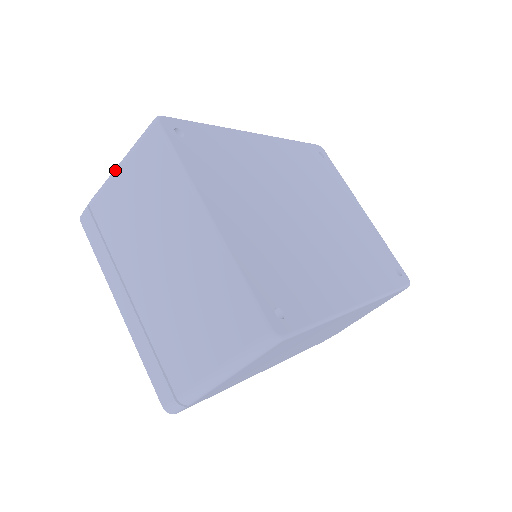
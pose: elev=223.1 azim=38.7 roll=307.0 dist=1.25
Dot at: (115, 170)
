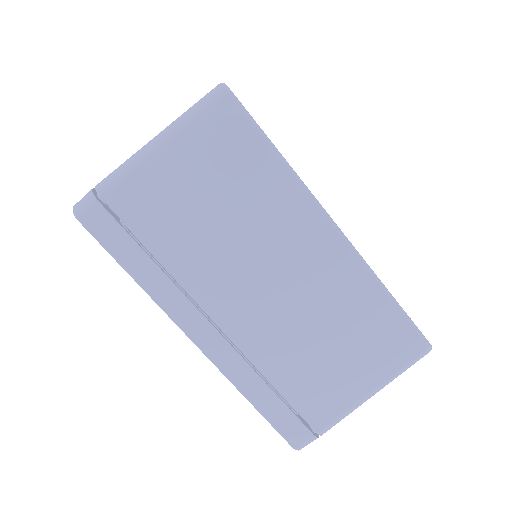
Dot at: occluded
